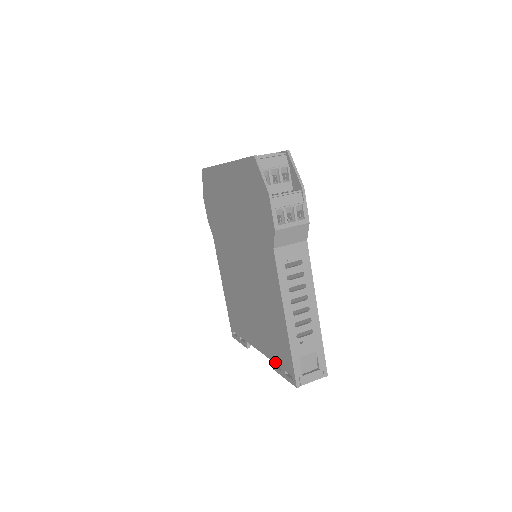
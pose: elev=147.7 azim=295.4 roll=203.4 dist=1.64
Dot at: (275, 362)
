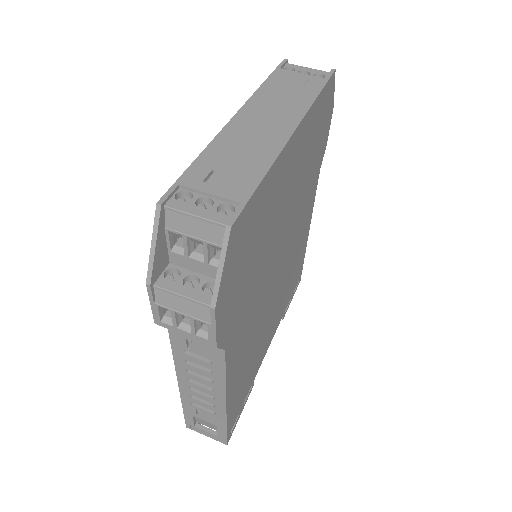
Dot at: occluded
